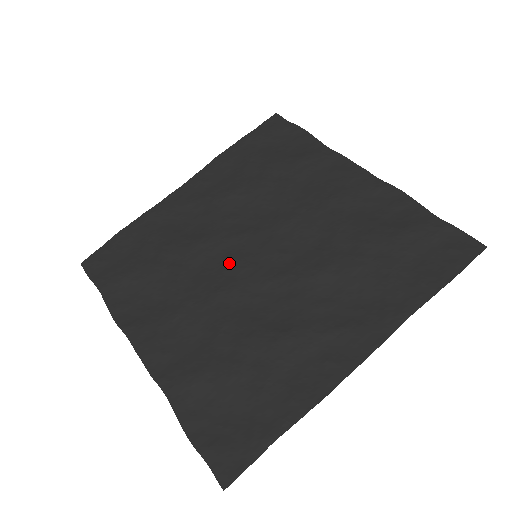
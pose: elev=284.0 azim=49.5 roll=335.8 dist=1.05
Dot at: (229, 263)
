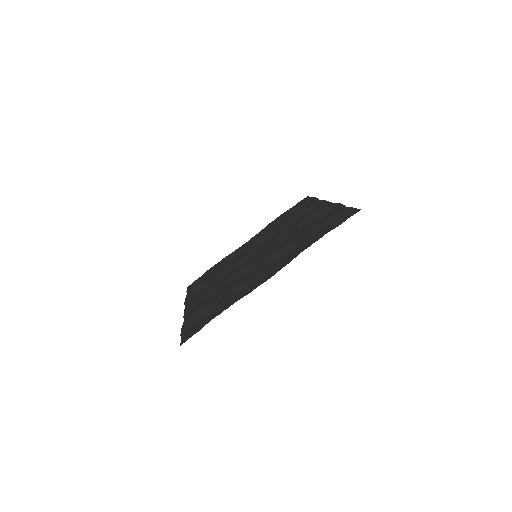
Dot at: (243, 263)
